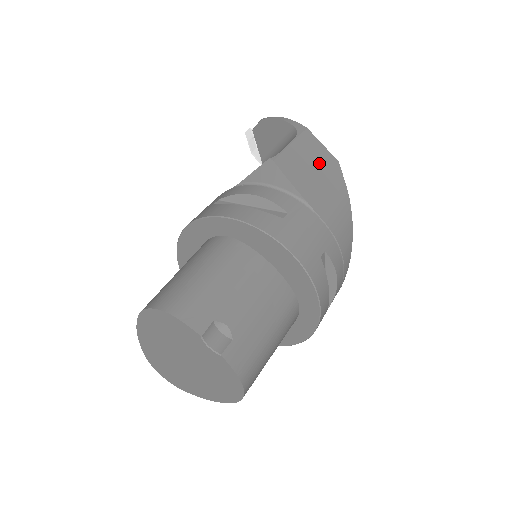
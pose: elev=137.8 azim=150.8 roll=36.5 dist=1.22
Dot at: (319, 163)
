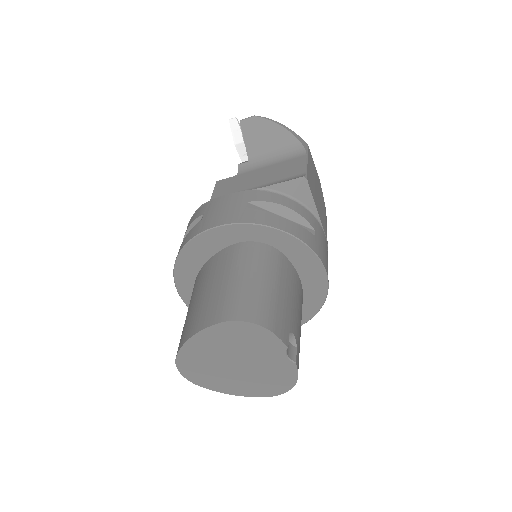
Dot at: (316, 181)
